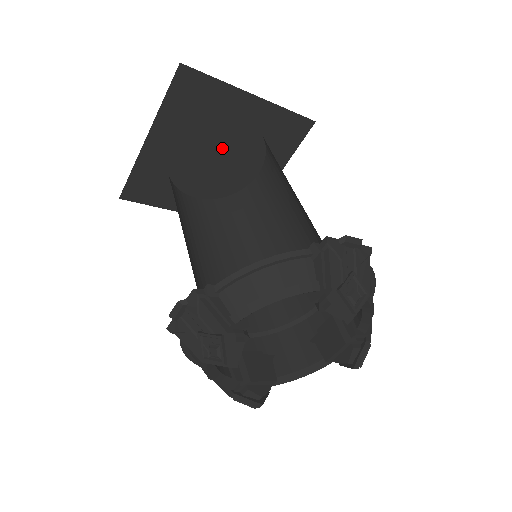
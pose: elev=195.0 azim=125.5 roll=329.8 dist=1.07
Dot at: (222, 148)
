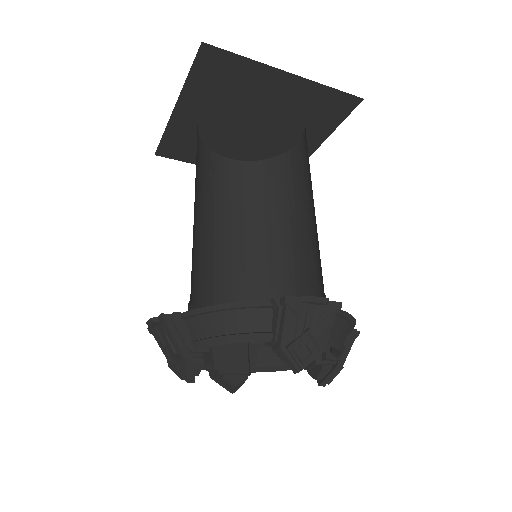
Dot at: (256, 119)
